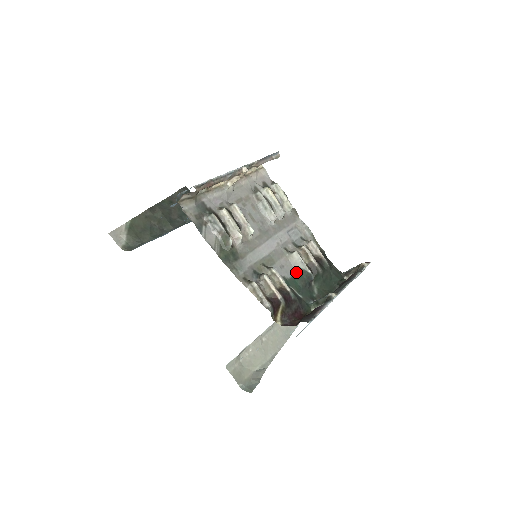
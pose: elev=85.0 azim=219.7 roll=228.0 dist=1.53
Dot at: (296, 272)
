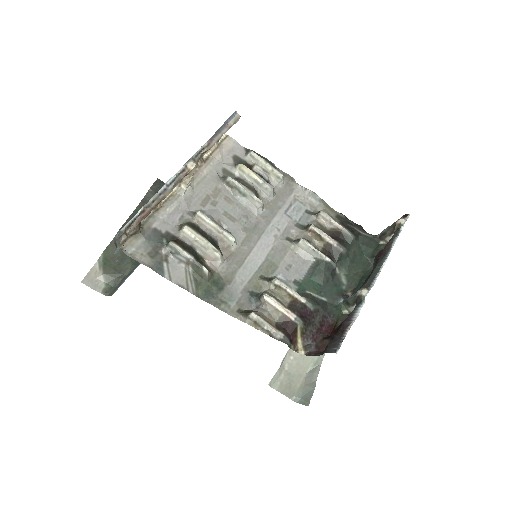
Dot at: (310, 266)
